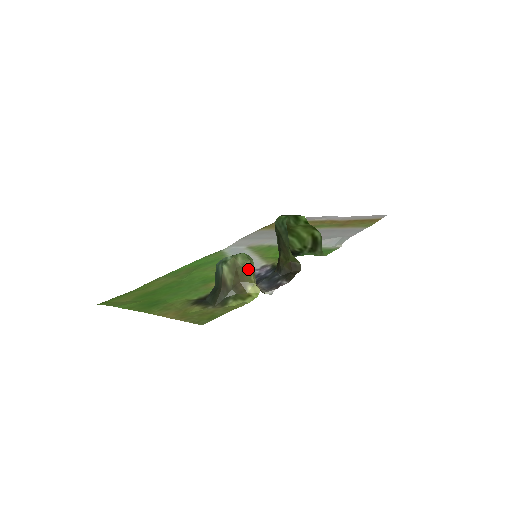
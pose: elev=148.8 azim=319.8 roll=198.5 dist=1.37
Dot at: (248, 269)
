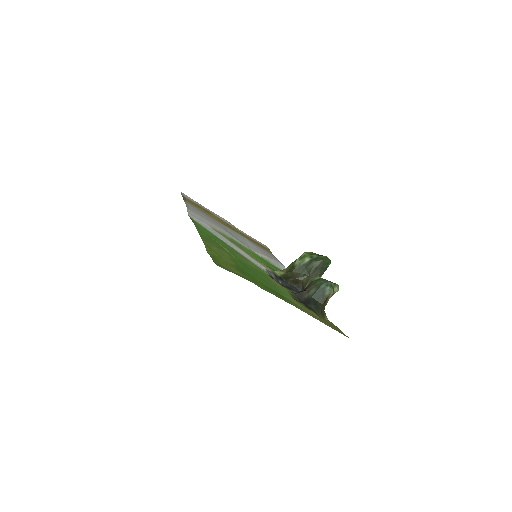
Dot at: occluded
